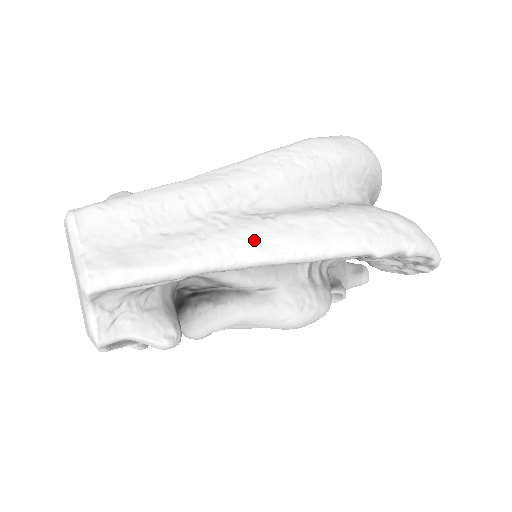
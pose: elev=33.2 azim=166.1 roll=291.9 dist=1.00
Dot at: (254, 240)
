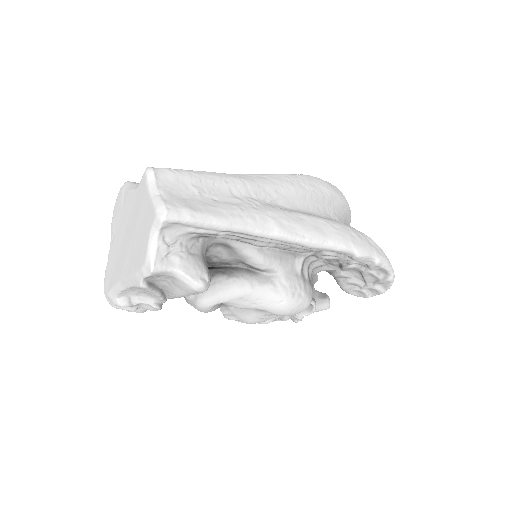
Dot at: (278, 219)
